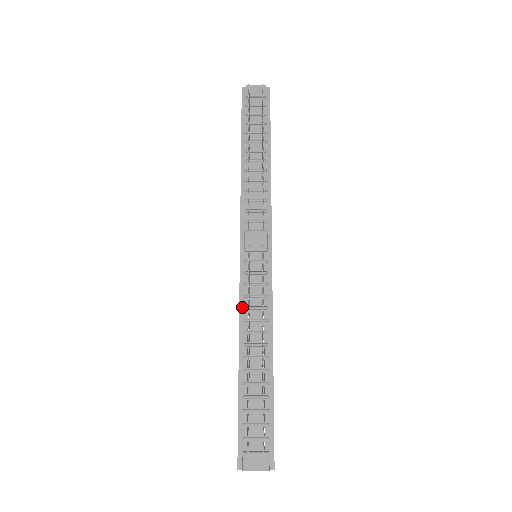
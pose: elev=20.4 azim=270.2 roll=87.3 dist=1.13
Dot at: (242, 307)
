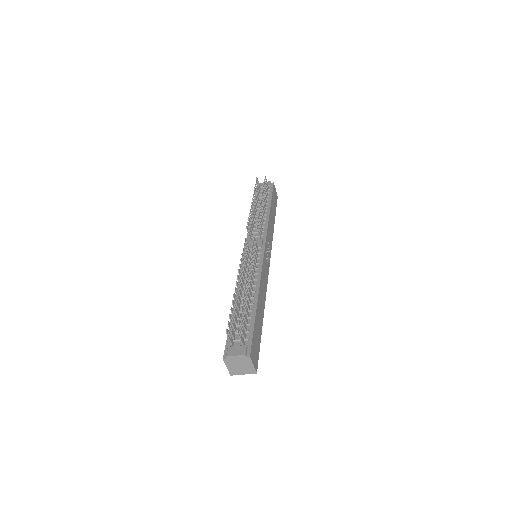
Dot at: occluded
